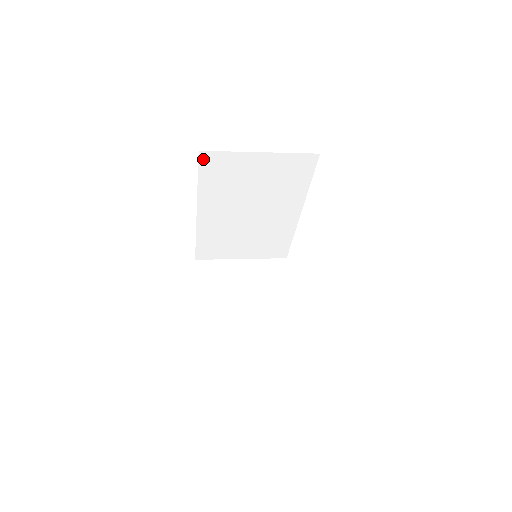
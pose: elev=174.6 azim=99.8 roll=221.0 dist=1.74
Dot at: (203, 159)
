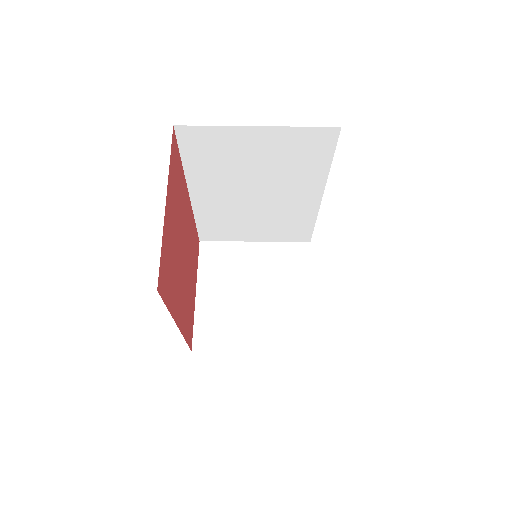
Dot at: (182, 135)
